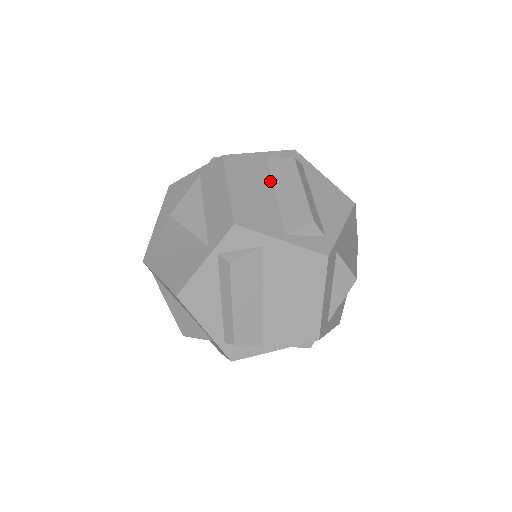
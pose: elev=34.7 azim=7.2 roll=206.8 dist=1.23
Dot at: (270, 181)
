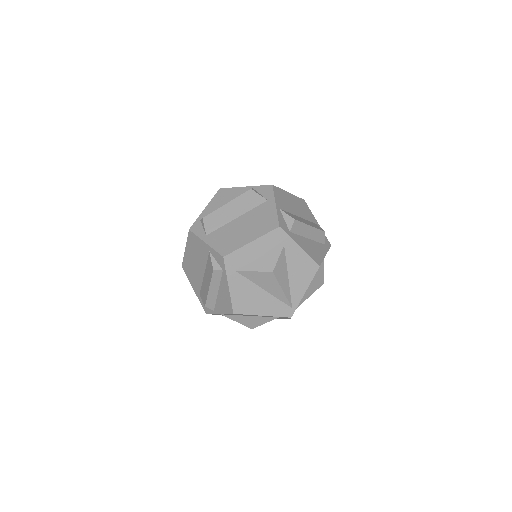
Dot at: (304, 218)
